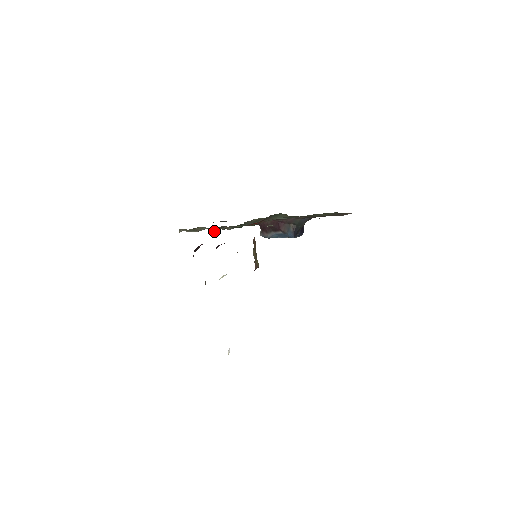
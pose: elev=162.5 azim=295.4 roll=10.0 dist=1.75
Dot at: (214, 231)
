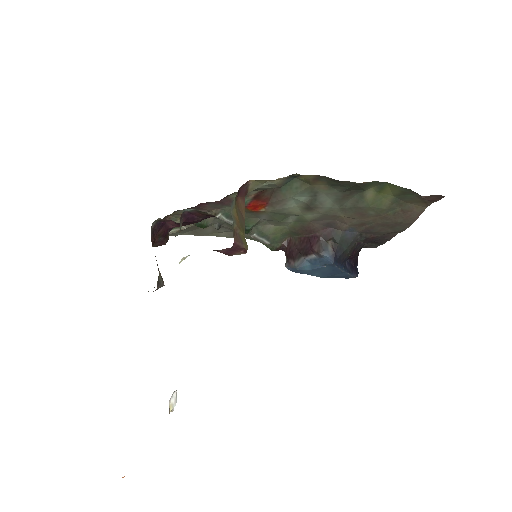
Dot at: (198, 222)
